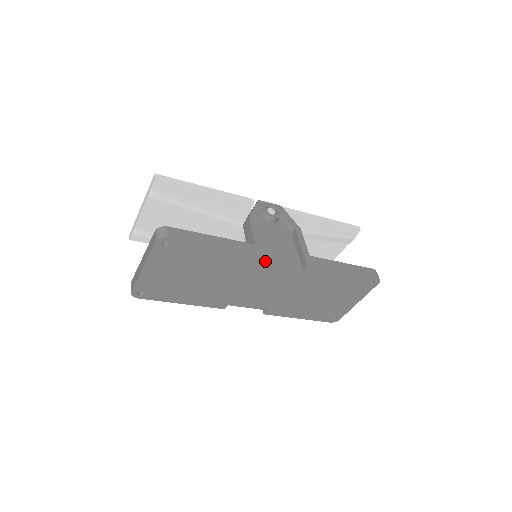
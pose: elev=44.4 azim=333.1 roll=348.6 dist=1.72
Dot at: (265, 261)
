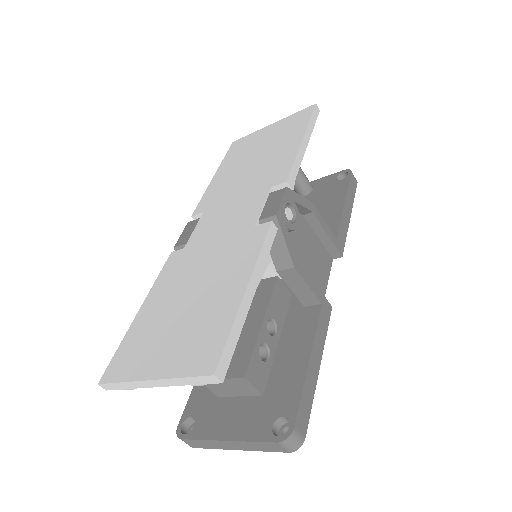
Dot at: occluded
